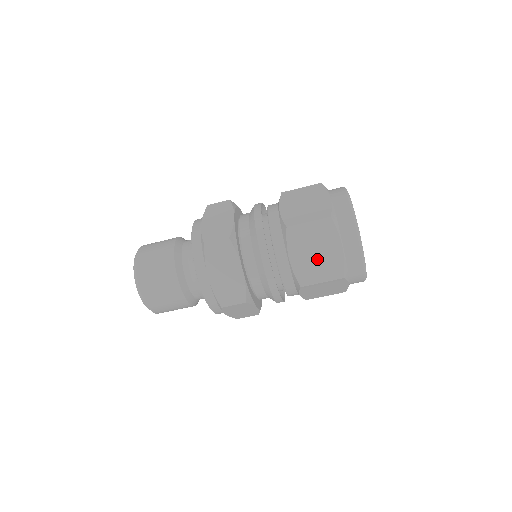
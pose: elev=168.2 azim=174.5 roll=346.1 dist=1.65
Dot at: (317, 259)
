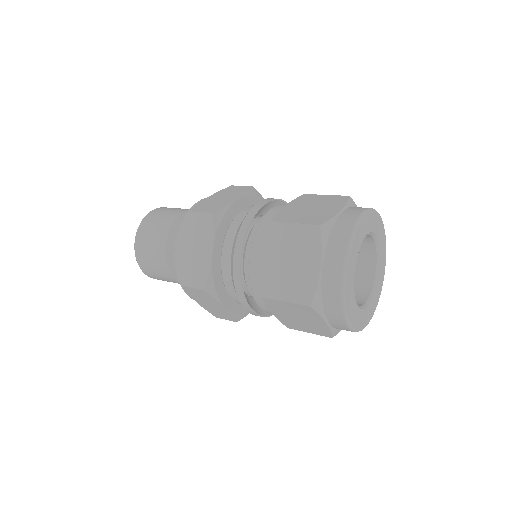
Dot at: (289, 271)
